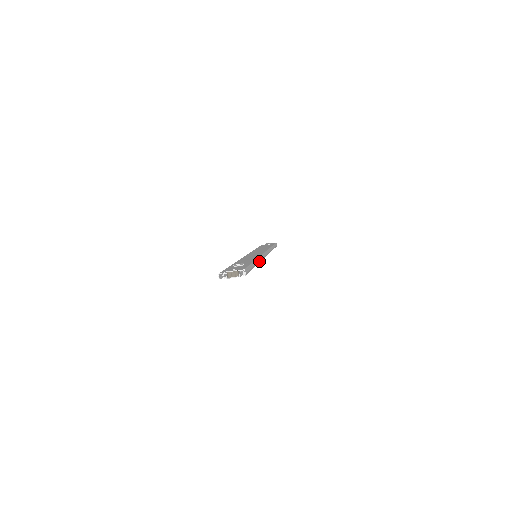
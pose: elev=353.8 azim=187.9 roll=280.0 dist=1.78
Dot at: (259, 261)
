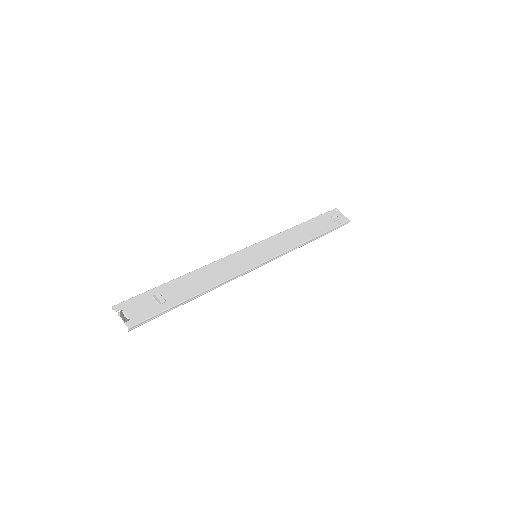
Dot at: (217, 287)
